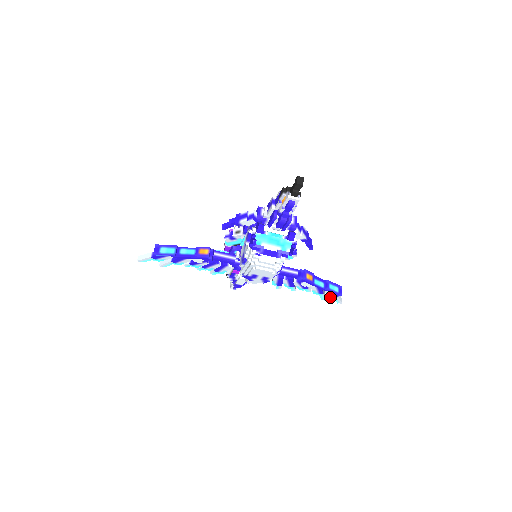
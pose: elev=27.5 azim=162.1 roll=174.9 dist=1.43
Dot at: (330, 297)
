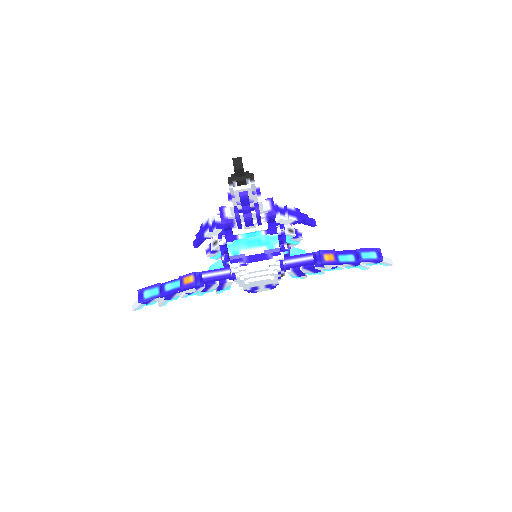
Dot at: (372, 264)
